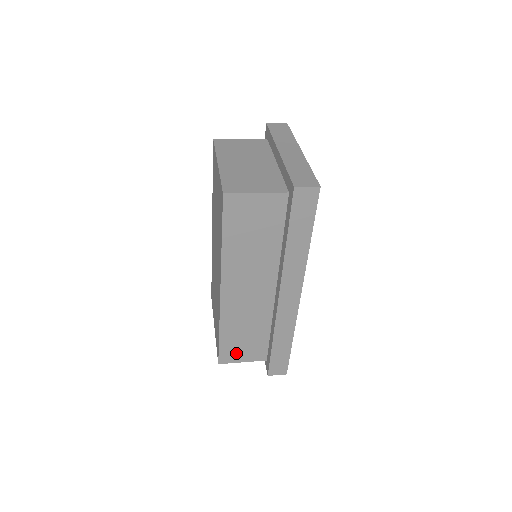
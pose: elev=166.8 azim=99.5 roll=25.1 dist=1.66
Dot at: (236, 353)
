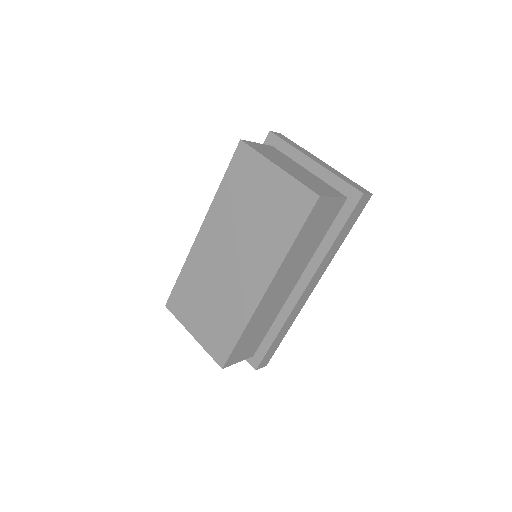
Dot at: (240, 354)
